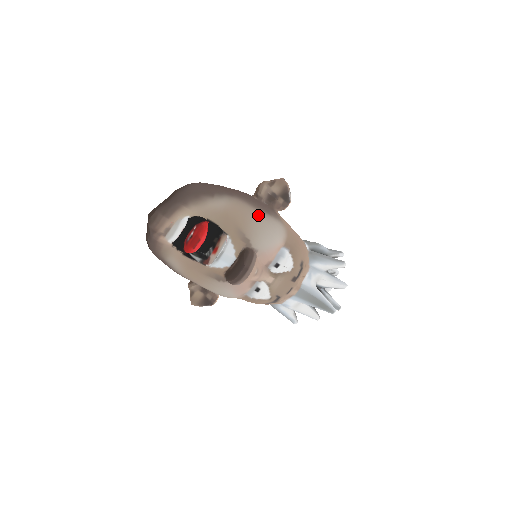
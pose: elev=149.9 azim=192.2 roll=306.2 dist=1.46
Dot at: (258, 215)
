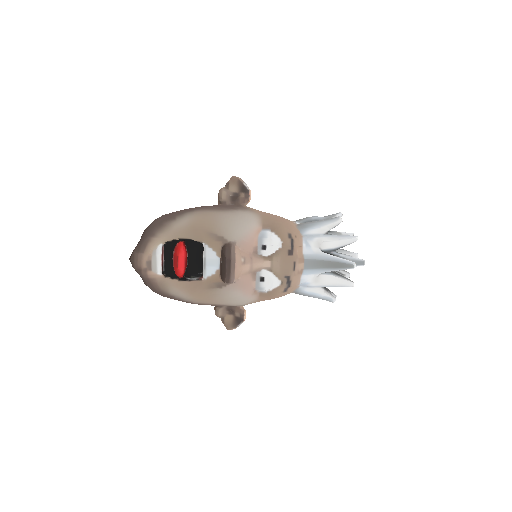
Dot at: (222, 214)
